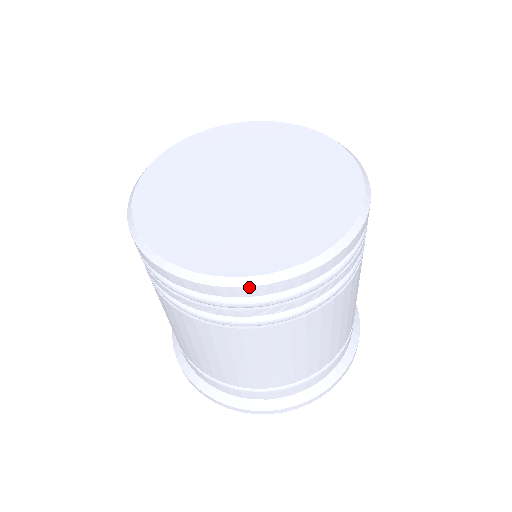
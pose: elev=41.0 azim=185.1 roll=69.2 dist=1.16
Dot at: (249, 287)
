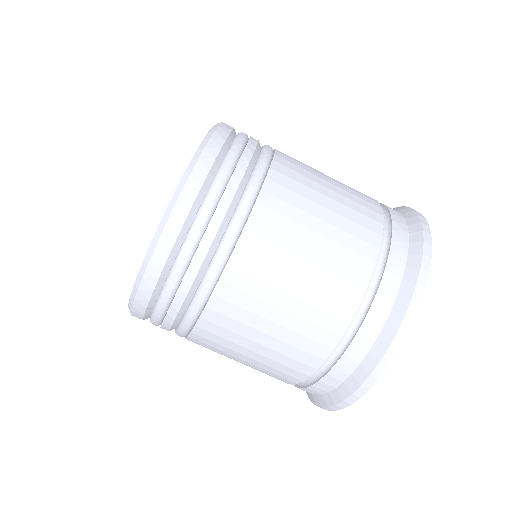
Dot at: (148, 266)
